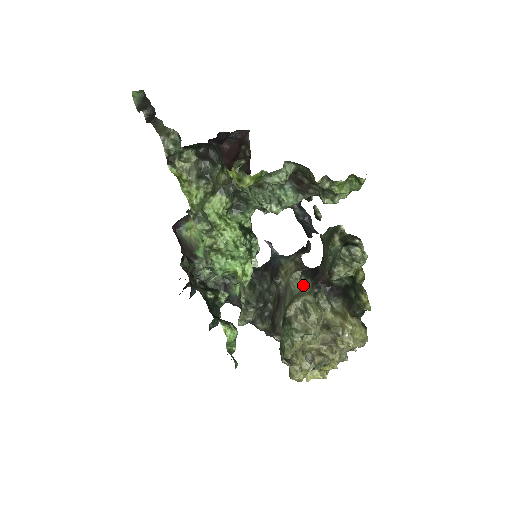
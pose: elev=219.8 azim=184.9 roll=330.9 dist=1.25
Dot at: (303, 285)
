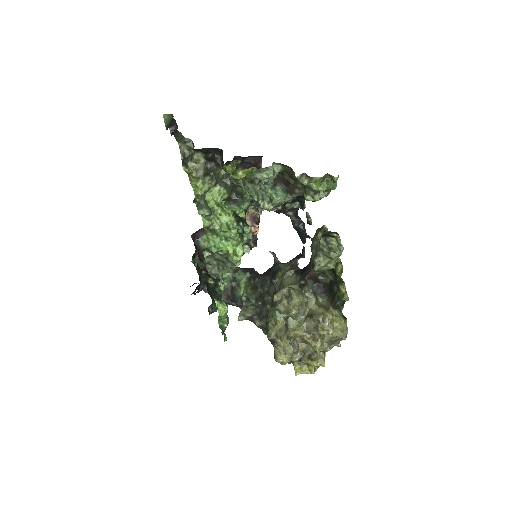
Dot at: (293, 280)
